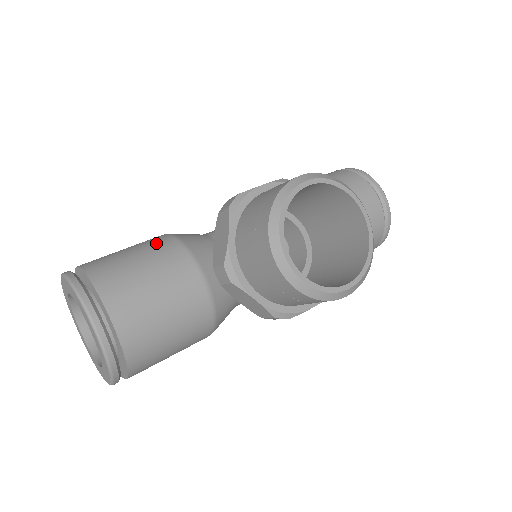
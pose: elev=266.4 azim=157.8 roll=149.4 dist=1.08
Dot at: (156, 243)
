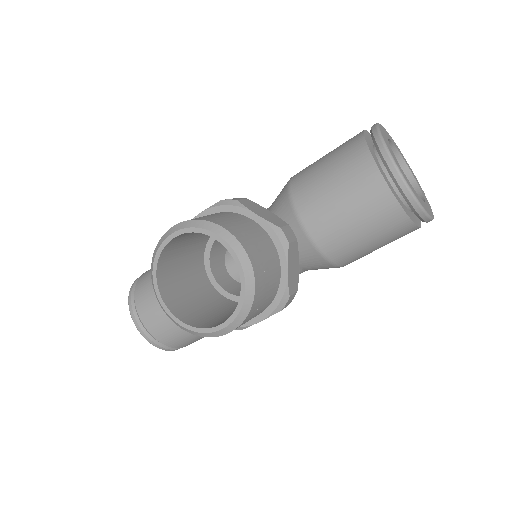
Dot at: occluded
